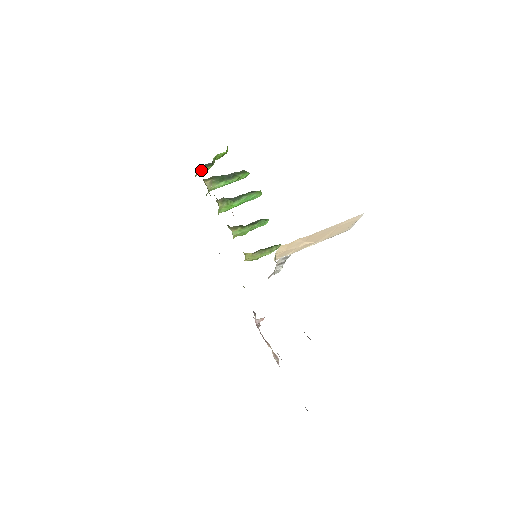
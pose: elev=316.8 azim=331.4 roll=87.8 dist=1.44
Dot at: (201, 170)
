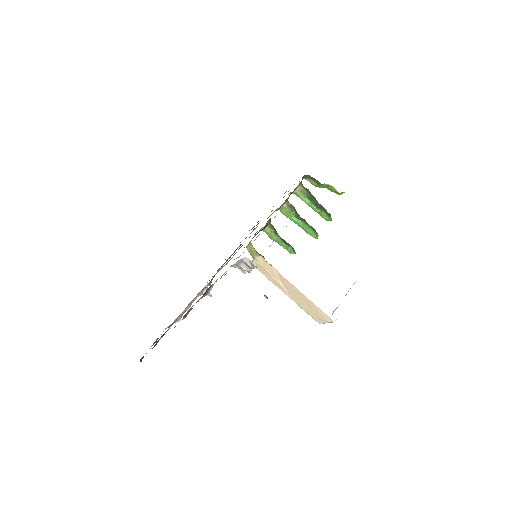
Dot at: (310, 179)
